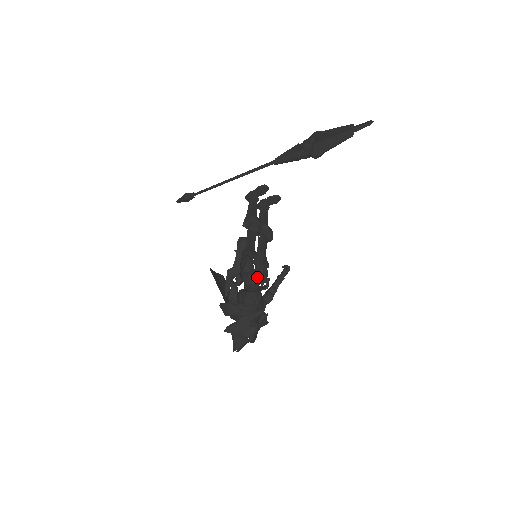
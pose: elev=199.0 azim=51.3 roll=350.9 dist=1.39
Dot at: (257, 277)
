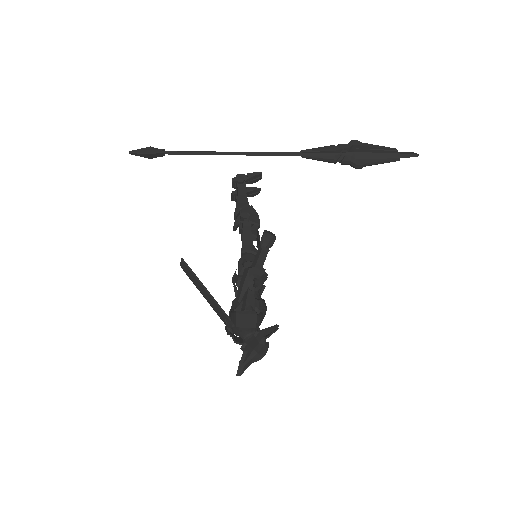
Dot at: occluded
